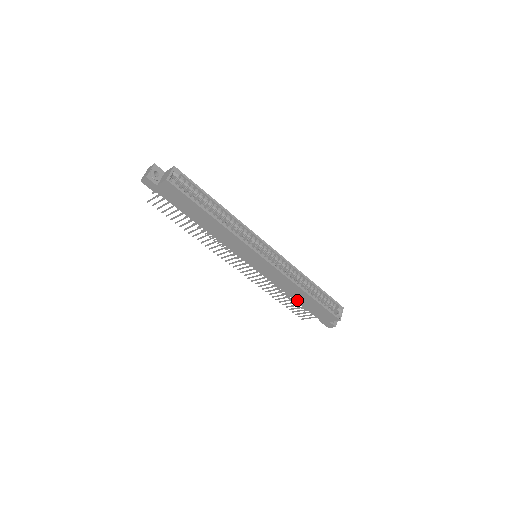
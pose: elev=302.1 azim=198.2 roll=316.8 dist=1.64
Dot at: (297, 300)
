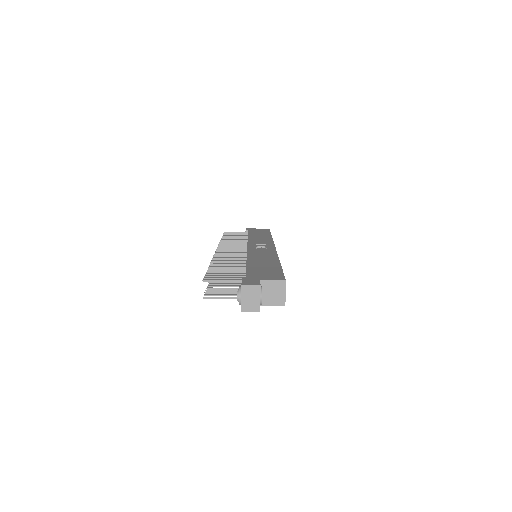
Dot at: occluded
